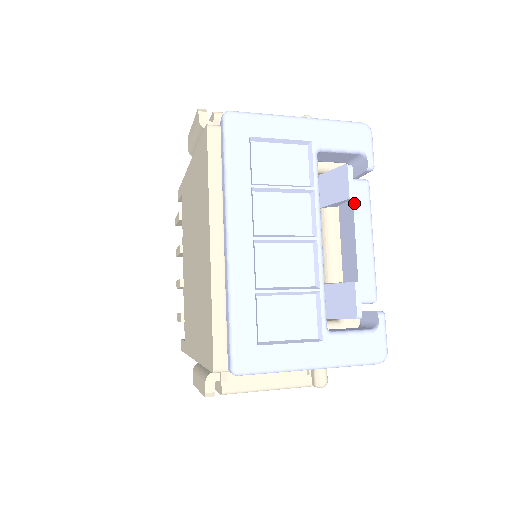
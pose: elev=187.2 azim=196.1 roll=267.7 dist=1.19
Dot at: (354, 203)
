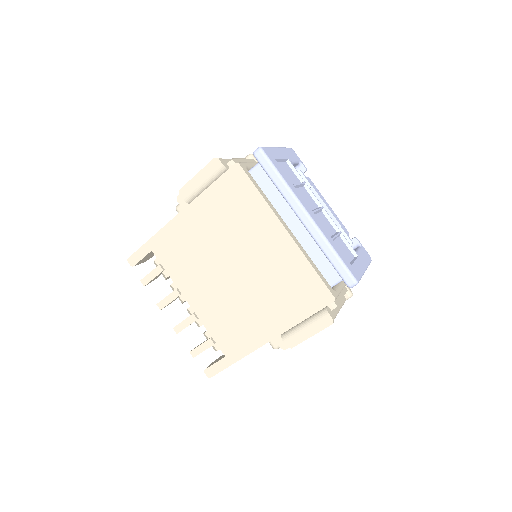
Dot at: (314, 188)
